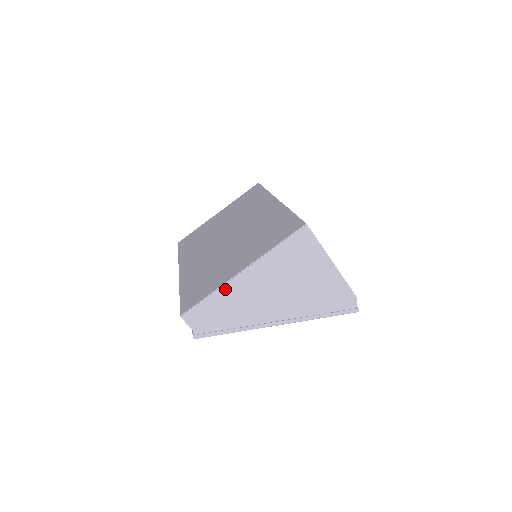
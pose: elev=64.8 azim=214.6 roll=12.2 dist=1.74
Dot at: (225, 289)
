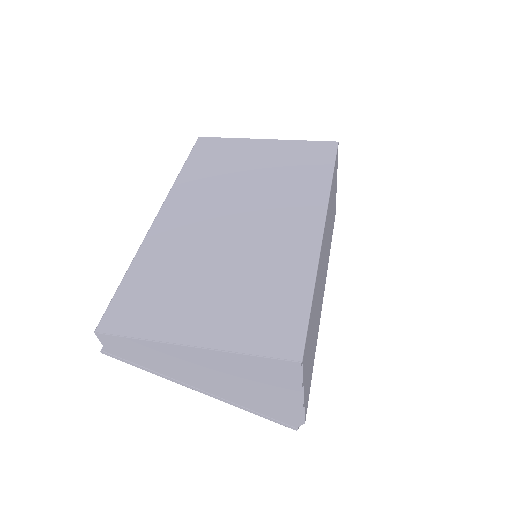
Dot at: (161, 345)
